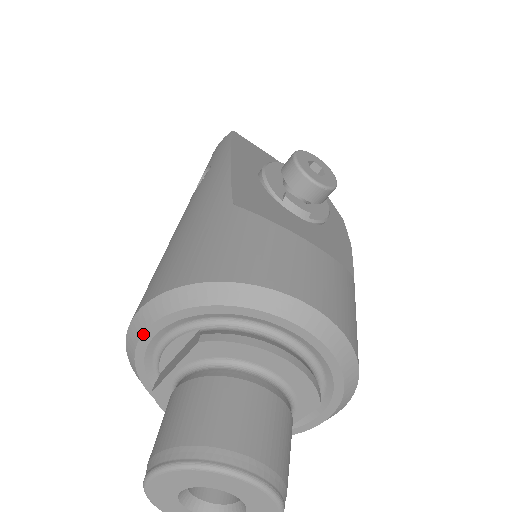
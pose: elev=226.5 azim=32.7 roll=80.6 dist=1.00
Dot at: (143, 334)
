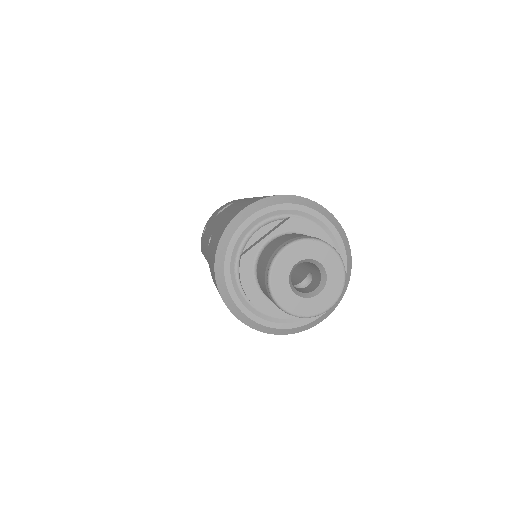
Dot at: (249, 218)
